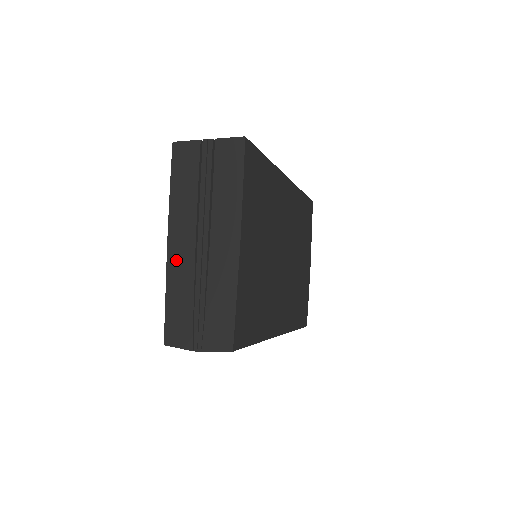
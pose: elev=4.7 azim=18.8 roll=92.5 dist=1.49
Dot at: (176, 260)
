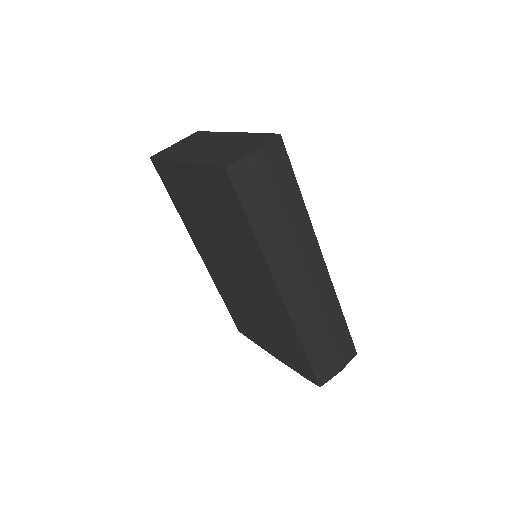
Dot at: (195, 158)
